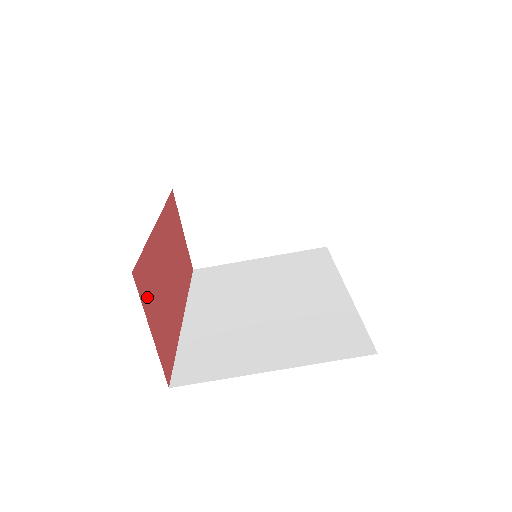
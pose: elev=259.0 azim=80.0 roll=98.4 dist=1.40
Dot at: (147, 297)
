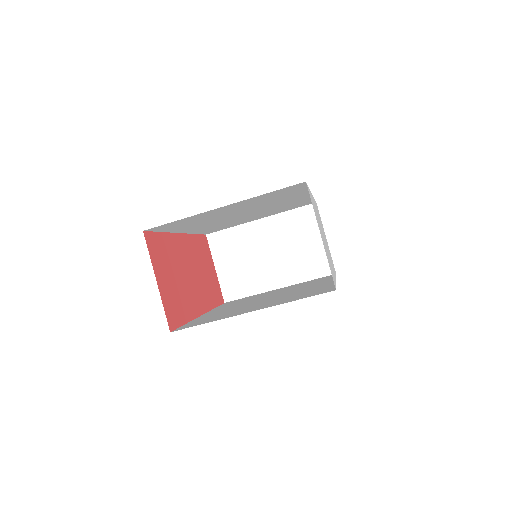
Dot at: (157, 259)
